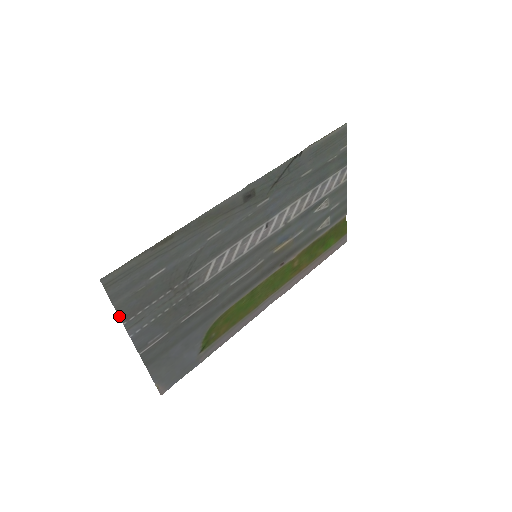
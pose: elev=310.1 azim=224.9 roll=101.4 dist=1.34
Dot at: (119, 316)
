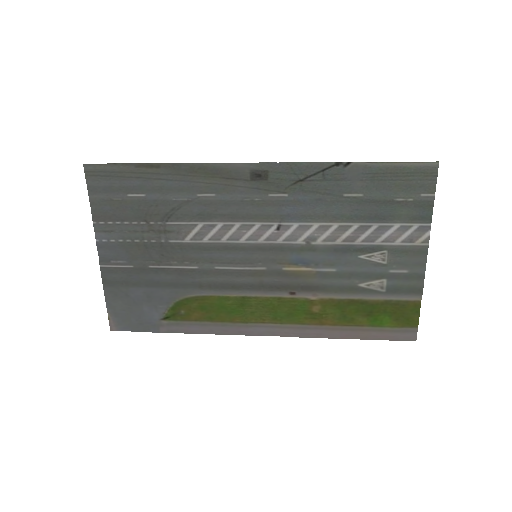
Dot at: (92, 212)
